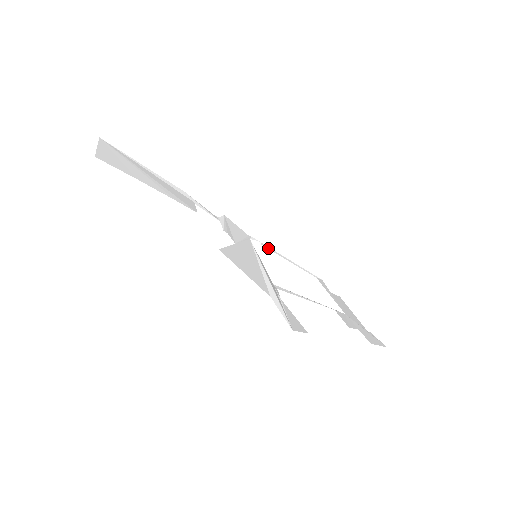
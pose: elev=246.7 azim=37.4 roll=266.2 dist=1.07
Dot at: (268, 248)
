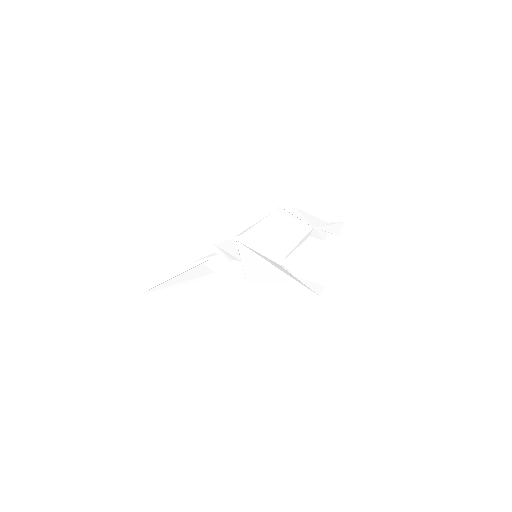
Dot at: (247, 232)
